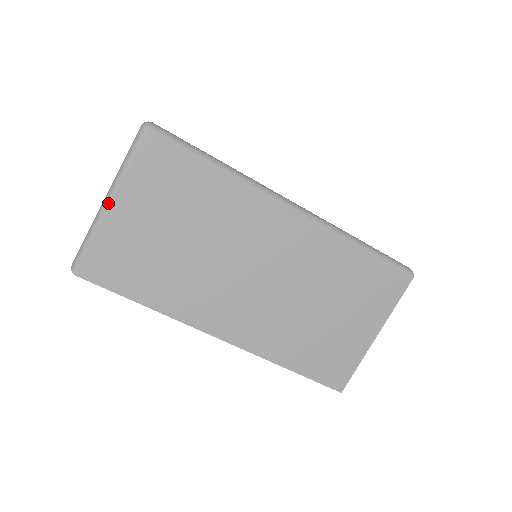
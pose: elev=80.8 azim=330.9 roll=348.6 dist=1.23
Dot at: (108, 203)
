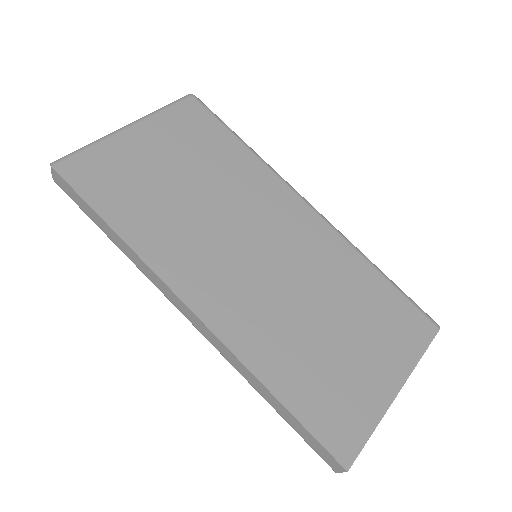
Dot at: (128, 126)
